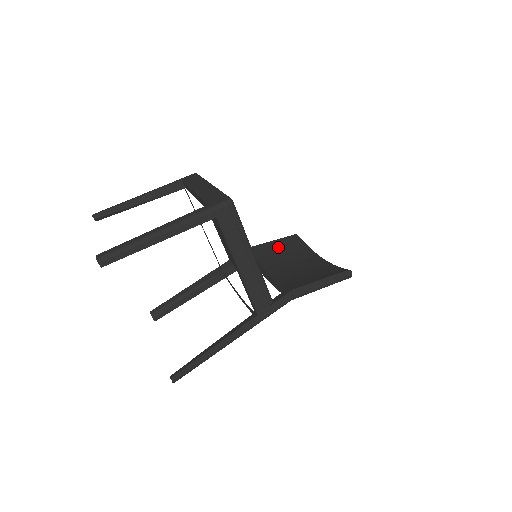
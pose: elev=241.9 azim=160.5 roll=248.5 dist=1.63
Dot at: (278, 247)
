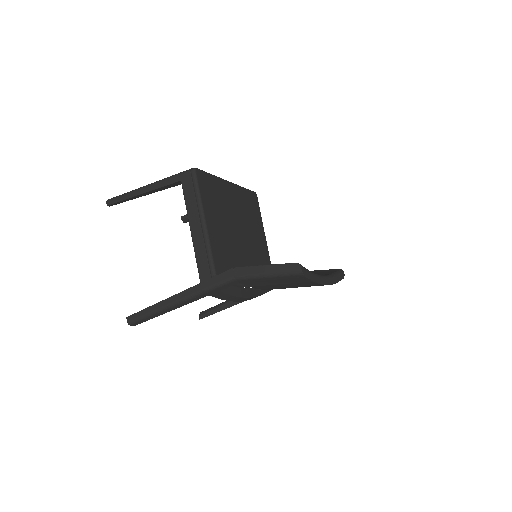
Dot at: occluded
